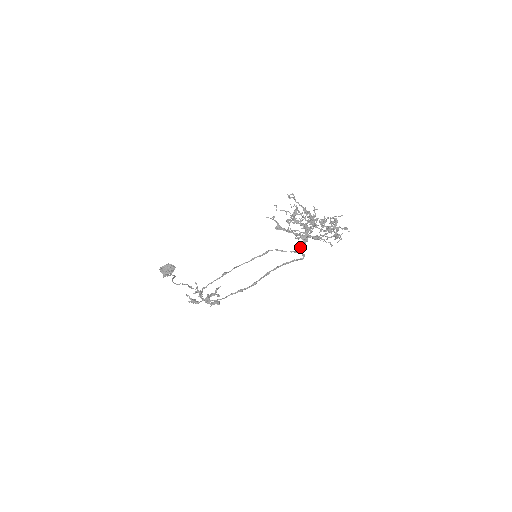
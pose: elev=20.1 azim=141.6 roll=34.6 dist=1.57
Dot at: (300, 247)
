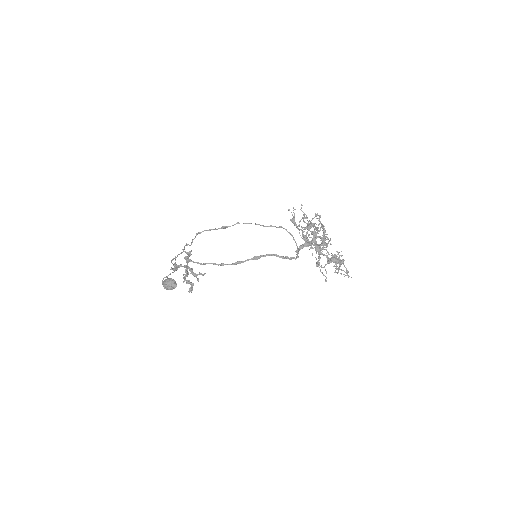
Dot at: (299, 246)
